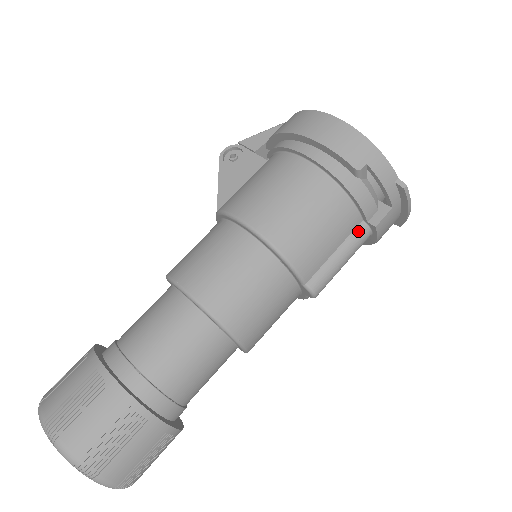
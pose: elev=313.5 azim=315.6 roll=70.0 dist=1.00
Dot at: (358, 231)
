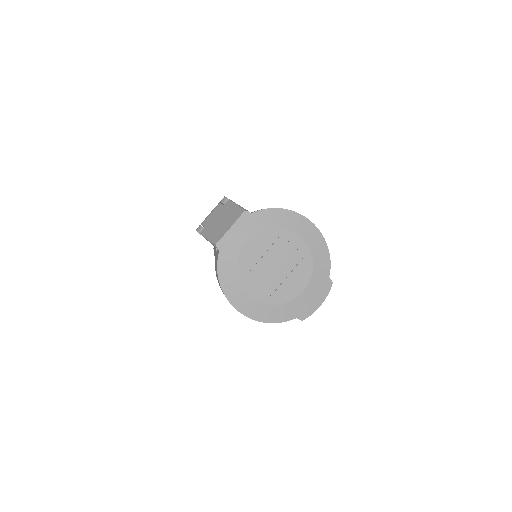
Dot at: occluded
